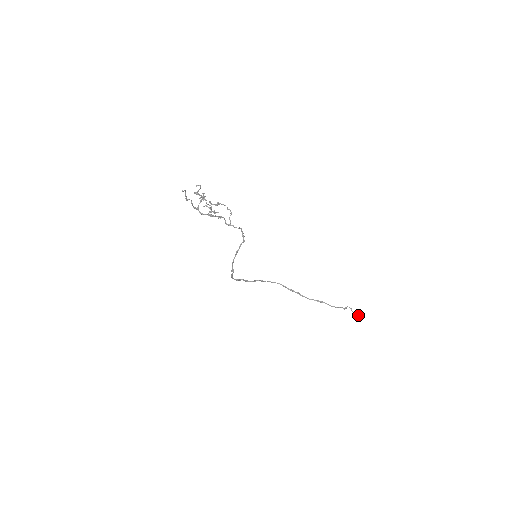
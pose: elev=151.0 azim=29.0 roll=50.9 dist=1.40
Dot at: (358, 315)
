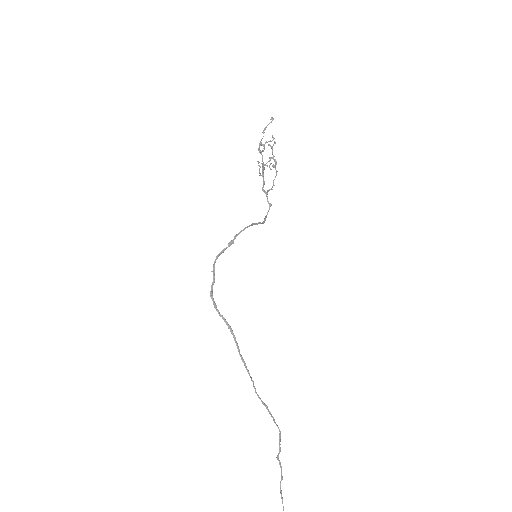
Dot at: (281, 493)
